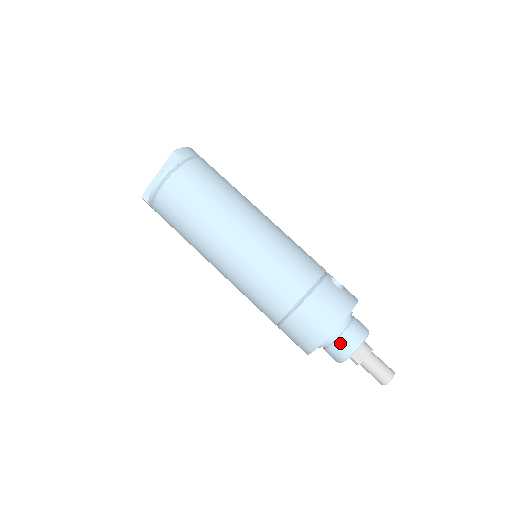
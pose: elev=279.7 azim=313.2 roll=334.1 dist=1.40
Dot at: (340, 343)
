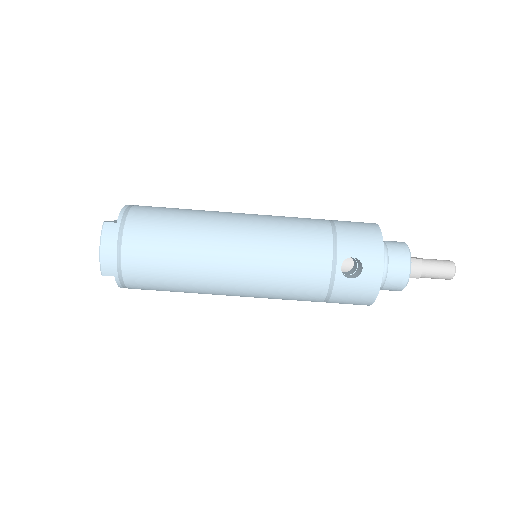
Dot at: occluded
